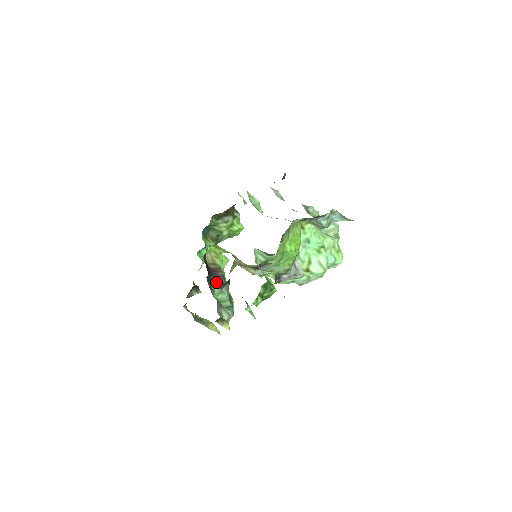
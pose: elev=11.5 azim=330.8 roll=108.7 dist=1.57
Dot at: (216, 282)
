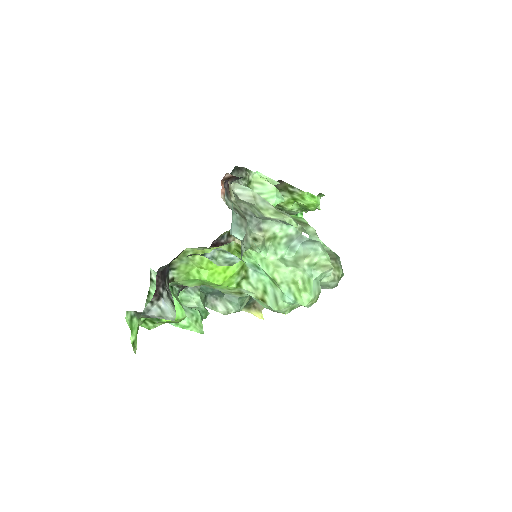
Dot at: occluded
